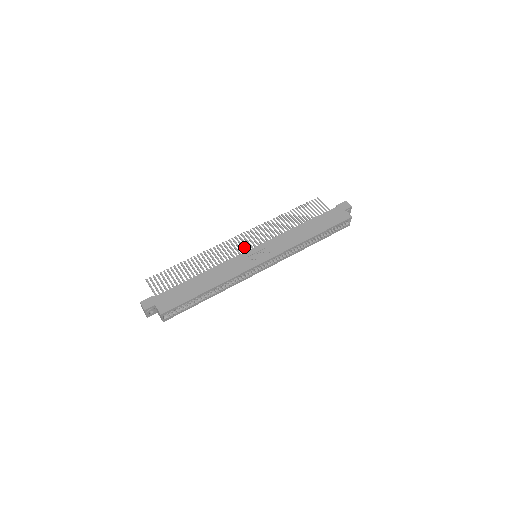
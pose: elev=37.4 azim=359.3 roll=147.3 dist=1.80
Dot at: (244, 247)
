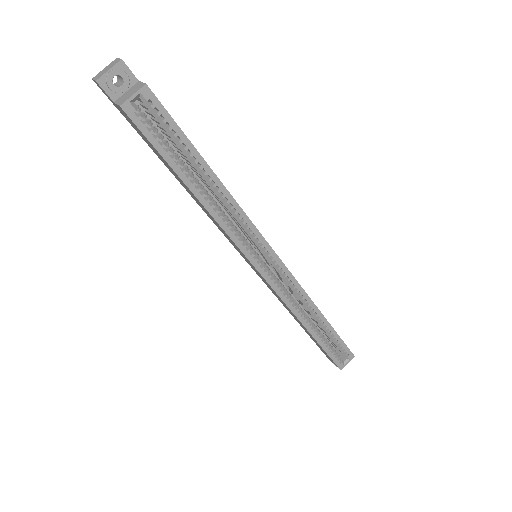
Dot at: occluded
